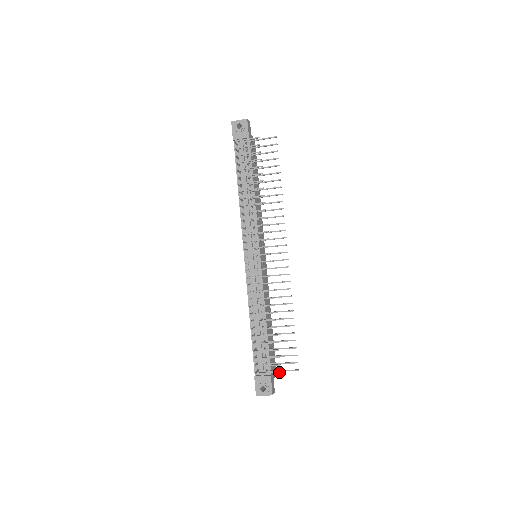
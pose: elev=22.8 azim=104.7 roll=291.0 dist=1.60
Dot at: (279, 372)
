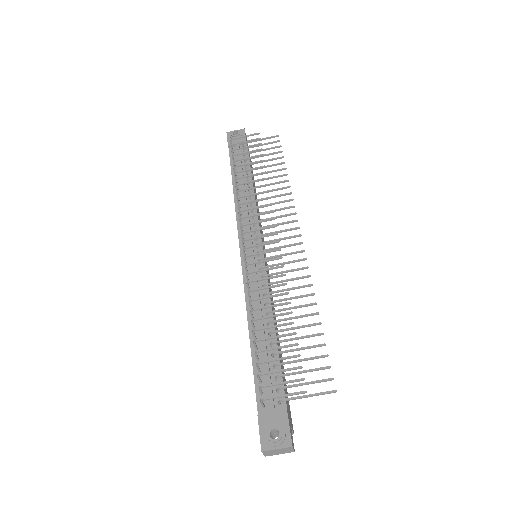
Dot at: (303, 391)
